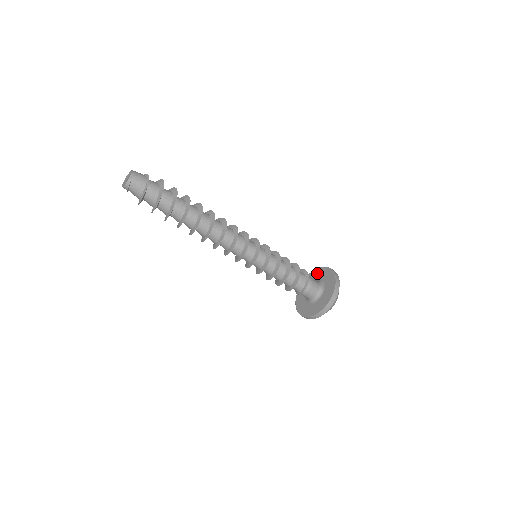
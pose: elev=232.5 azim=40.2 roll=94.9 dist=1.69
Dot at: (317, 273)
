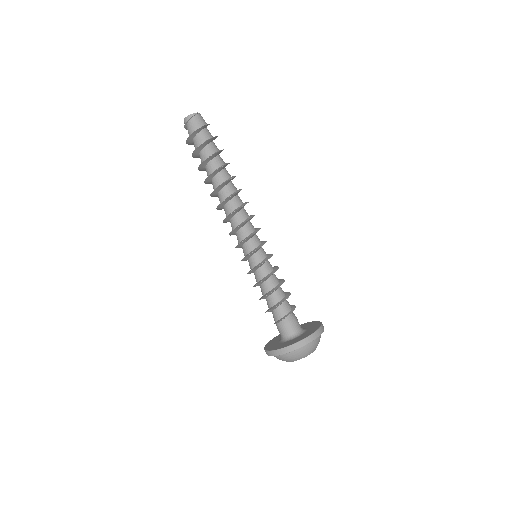
Dot at: (303, 325)
